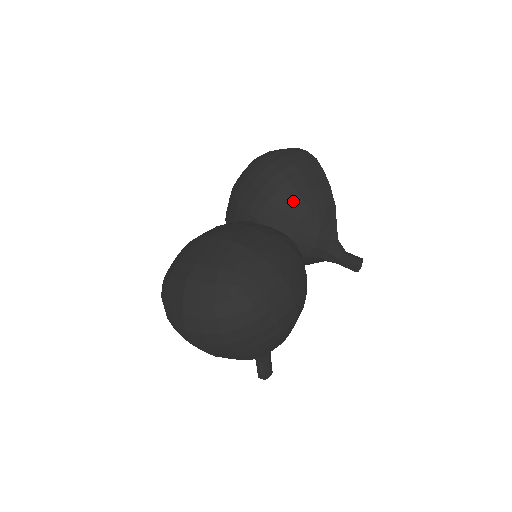
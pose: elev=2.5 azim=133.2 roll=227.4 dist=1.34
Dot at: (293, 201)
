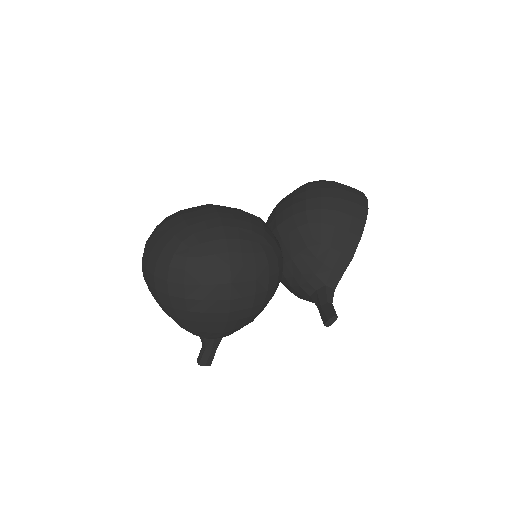
Dot at: (312, 227)
